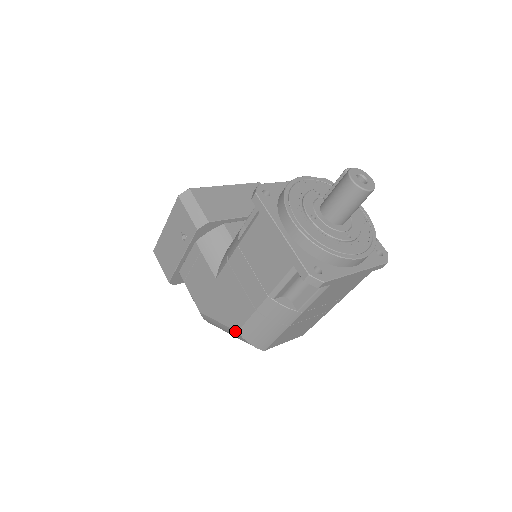
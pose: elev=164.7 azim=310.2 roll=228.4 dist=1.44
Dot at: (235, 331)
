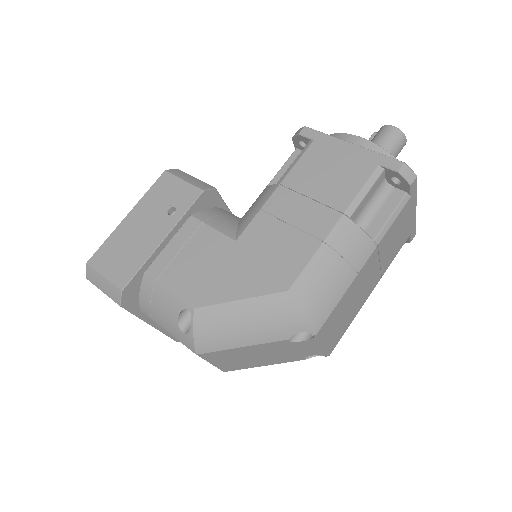
Dot at: (282, 293)
